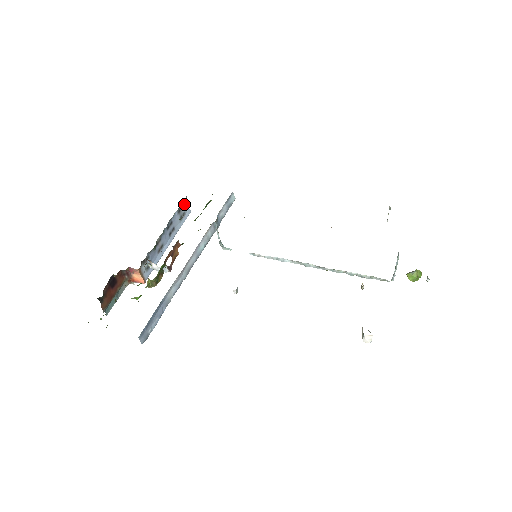
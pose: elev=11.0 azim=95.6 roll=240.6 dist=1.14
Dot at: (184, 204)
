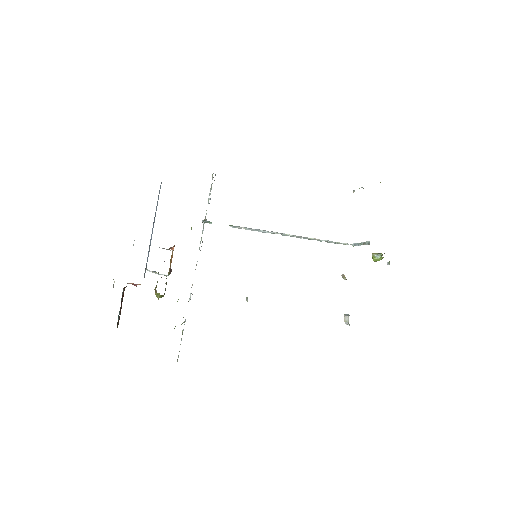
Dot at: occluded
